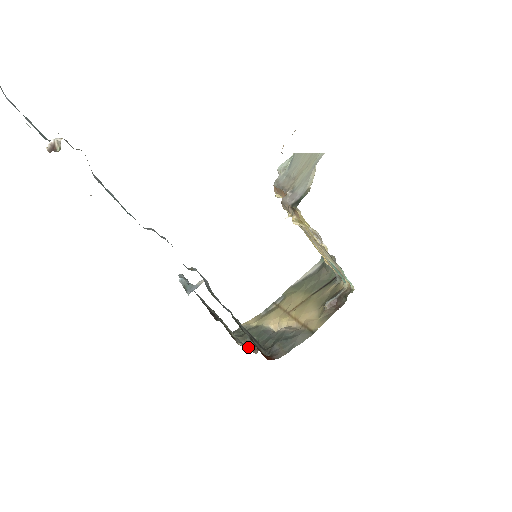
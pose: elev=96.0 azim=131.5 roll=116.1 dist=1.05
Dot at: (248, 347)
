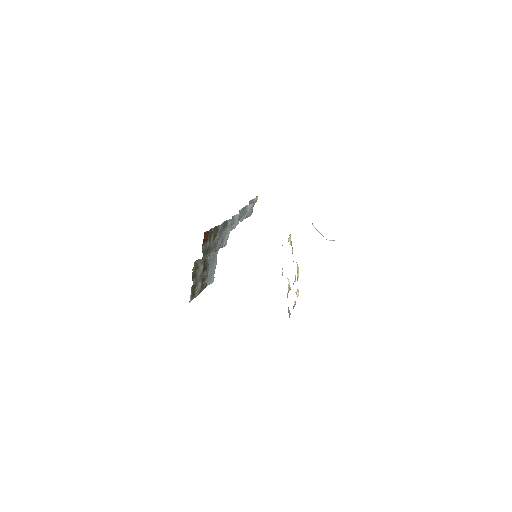
Dot at: occluded
